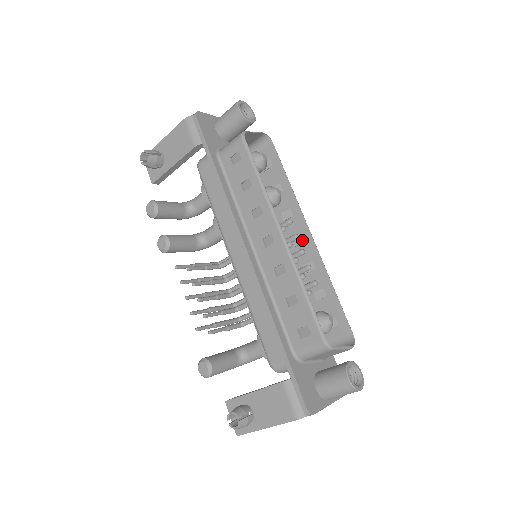
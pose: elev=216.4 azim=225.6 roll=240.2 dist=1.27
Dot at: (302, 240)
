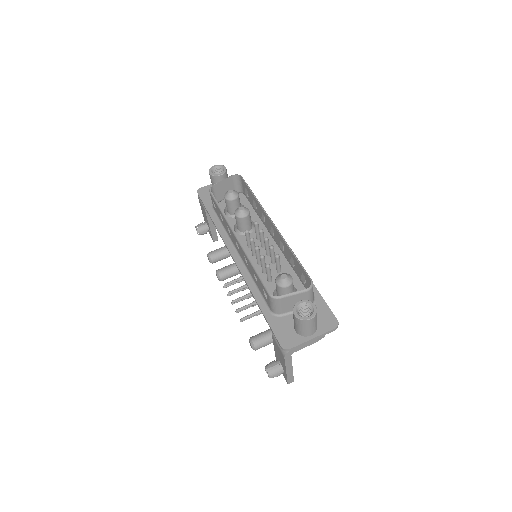
Dot at: (273, 229)
